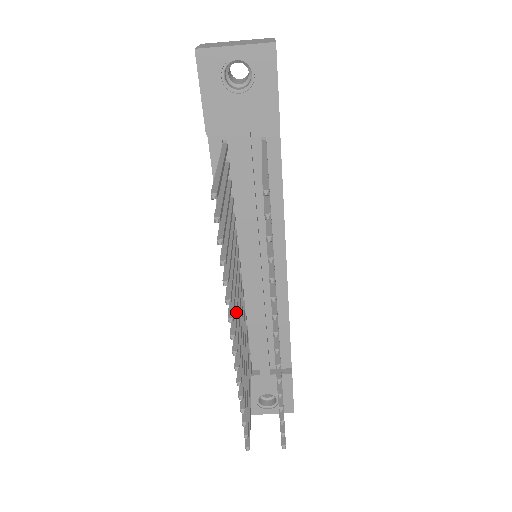
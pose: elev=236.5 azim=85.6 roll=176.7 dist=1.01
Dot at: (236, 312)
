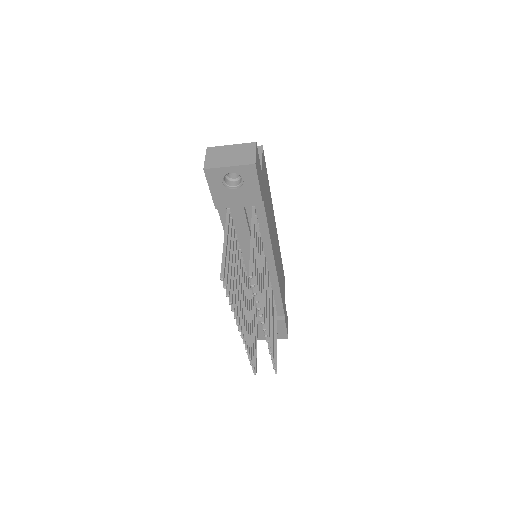
Dot at: (242, 312)
